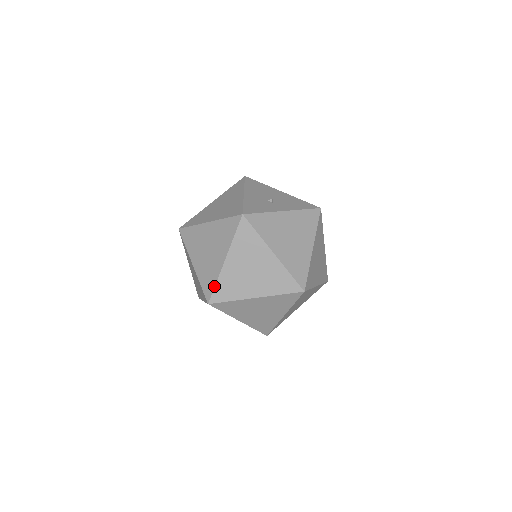
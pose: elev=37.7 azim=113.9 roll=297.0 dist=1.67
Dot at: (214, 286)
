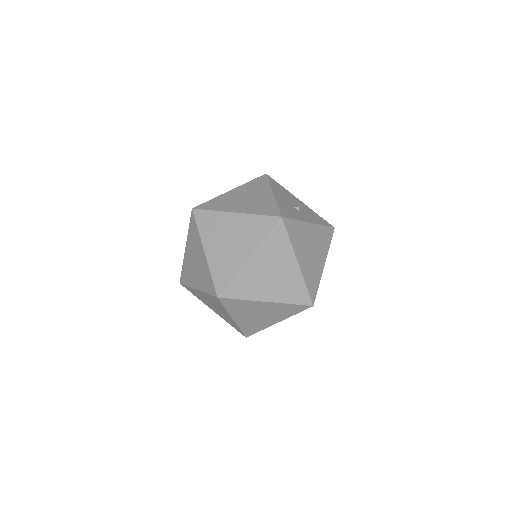
Dot at: (230, 281)
